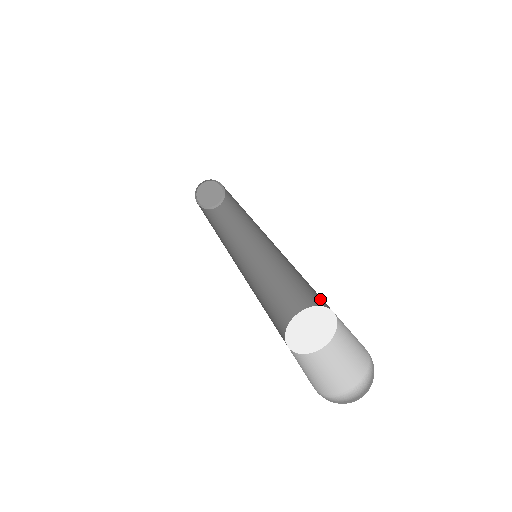
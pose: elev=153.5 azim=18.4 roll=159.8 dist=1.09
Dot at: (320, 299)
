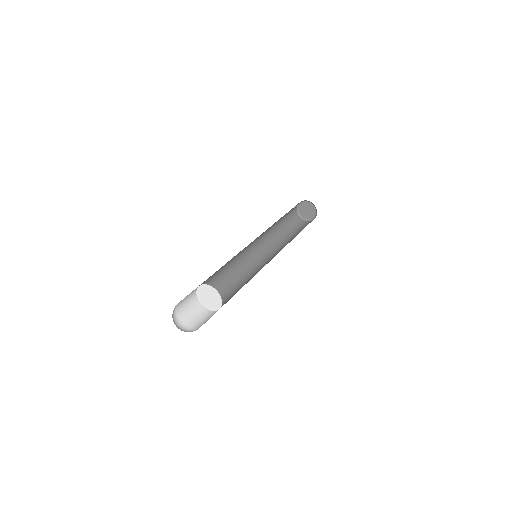
Dot at: occluded
